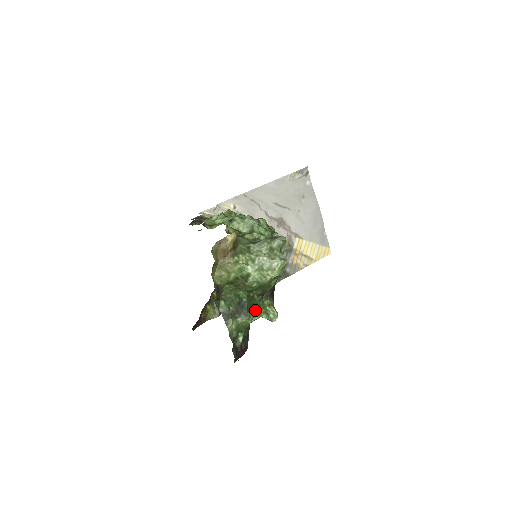
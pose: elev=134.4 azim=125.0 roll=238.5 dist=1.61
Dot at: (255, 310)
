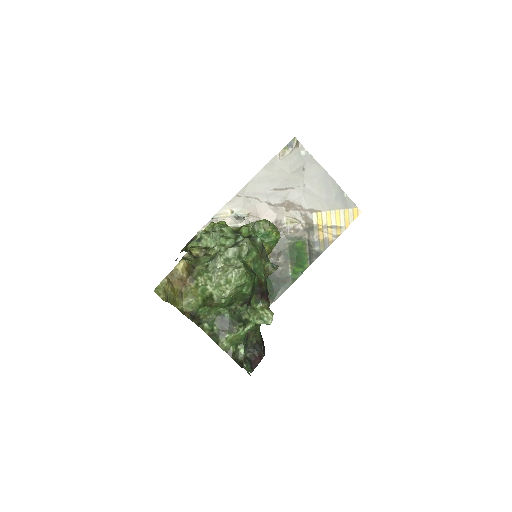
Dot at: (243, 321)
